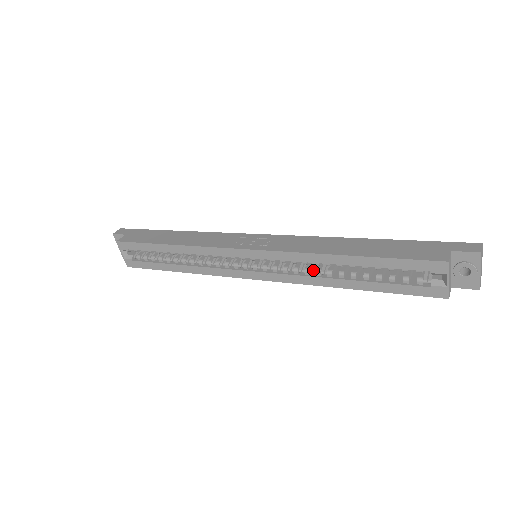
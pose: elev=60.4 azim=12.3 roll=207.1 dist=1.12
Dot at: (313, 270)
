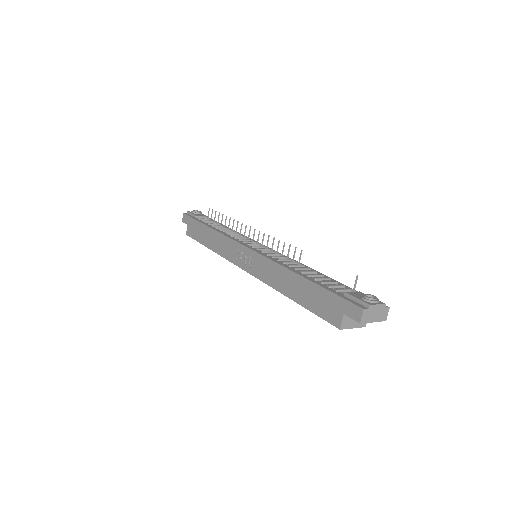
Dot at: occluded
